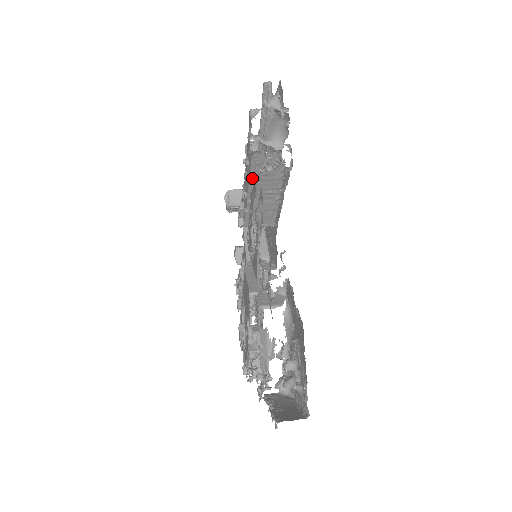
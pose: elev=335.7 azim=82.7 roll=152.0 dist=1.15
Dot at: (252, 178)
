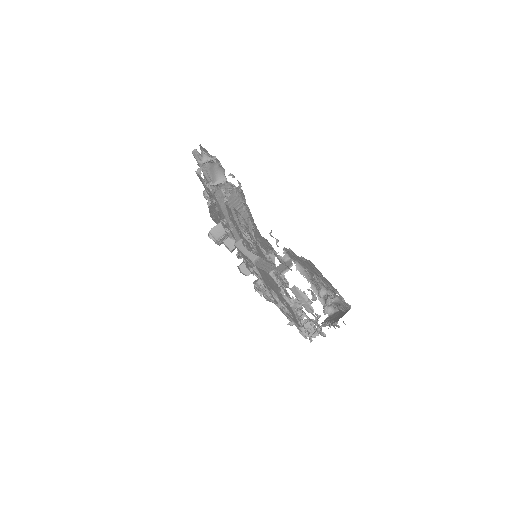
Dot at: (223, 208)
